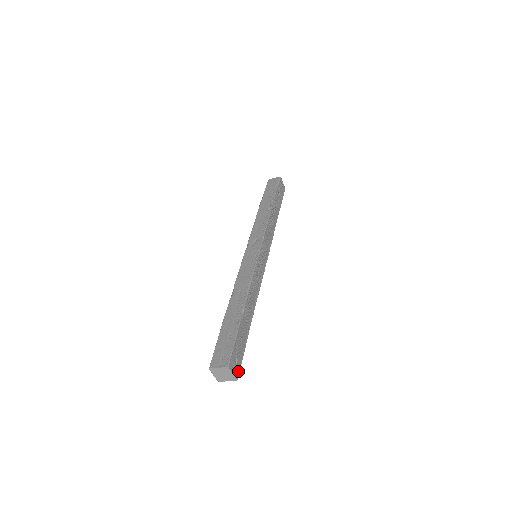
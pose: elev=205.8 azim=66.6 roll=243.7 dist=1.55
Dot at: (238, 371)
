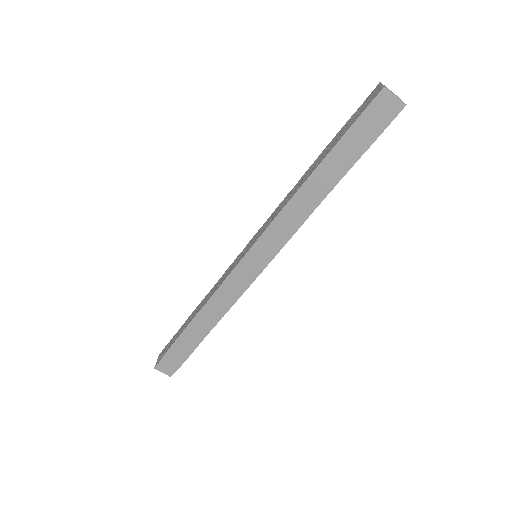
Dot at: (396, 114)
